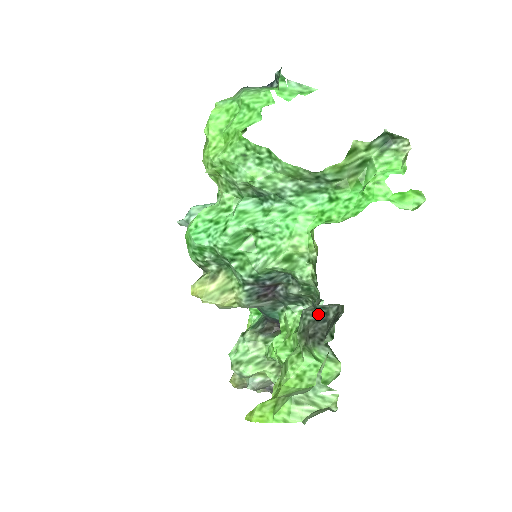
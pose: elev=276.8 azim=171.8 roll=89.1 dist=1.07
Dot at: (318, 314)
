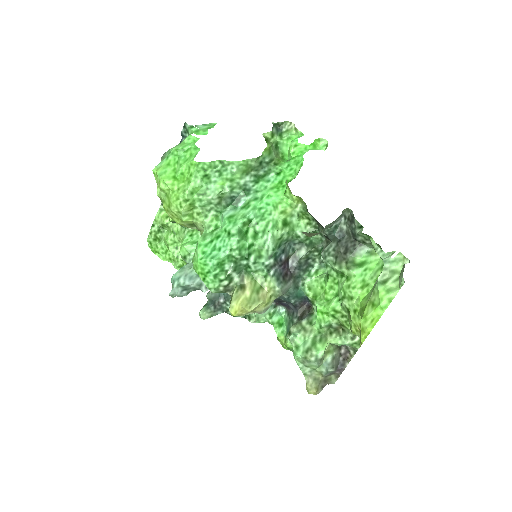
Dot at: (335, 238)
